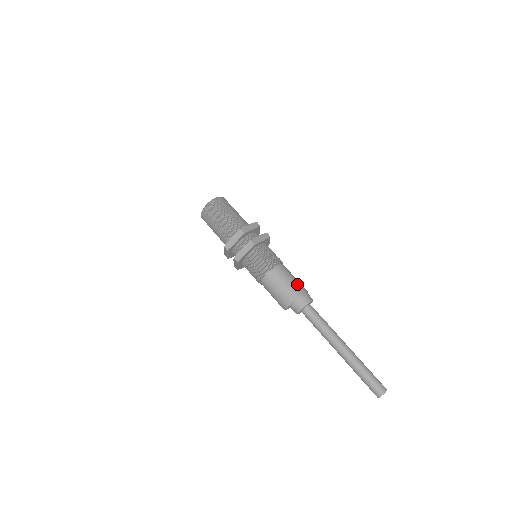
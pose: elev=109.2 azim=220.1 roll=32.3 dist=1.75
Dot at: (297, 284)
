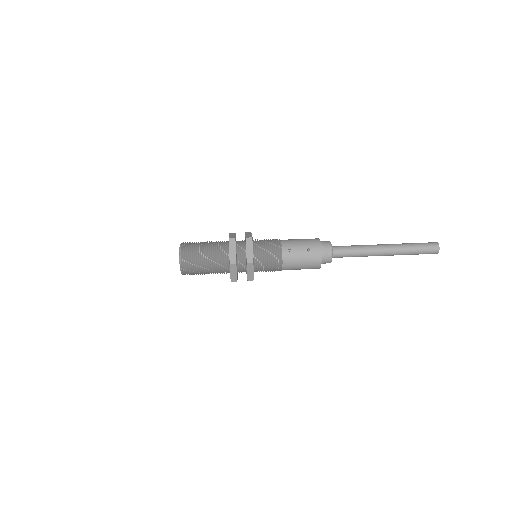
Dot at: (310, 248)
